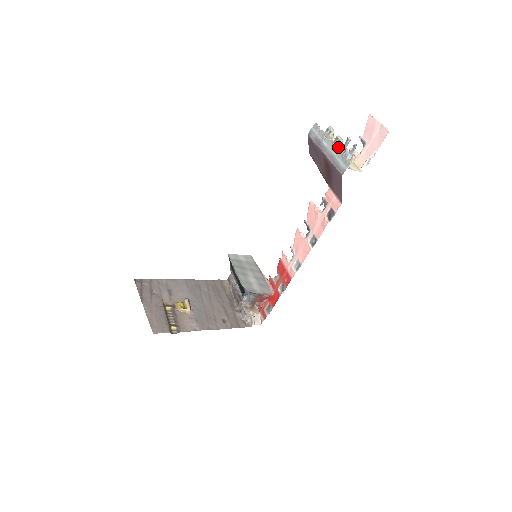
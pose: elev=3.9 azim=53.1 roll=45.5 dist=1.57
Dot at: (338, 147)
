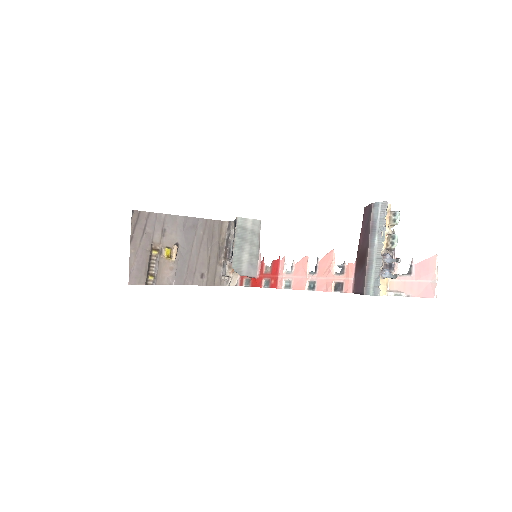
Dot at: (382, 263)
